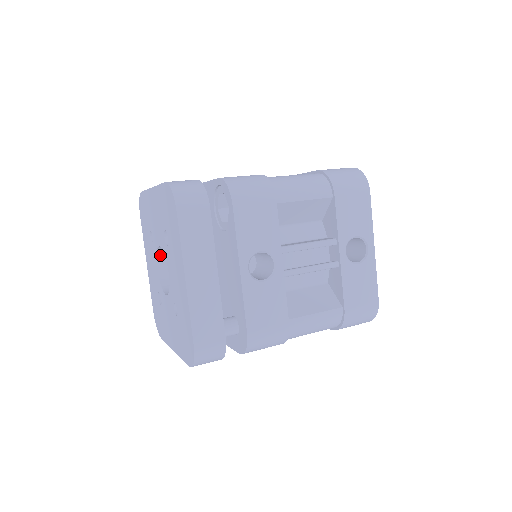
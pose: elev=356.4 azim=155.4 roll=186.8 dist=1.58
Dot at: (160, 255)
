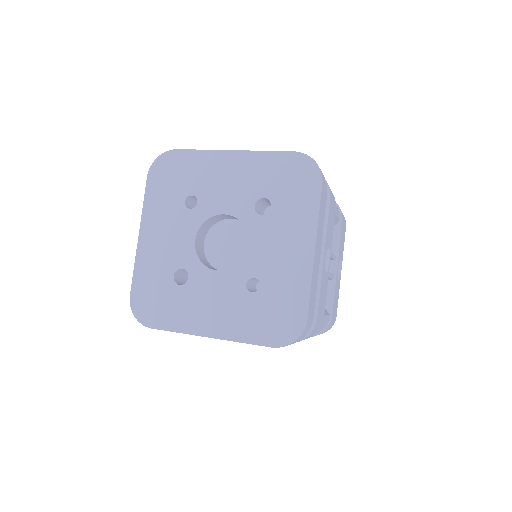
Dot at: (203, 225)
